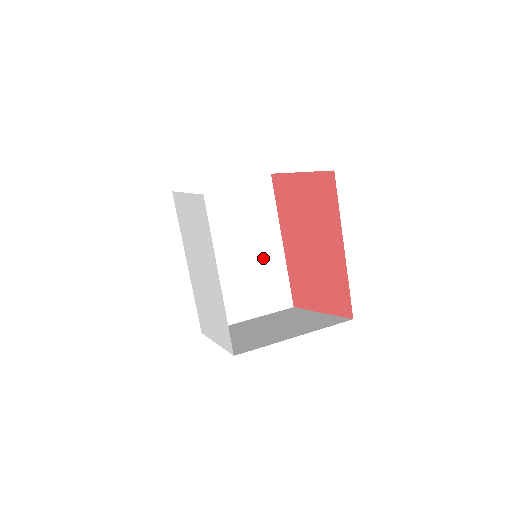
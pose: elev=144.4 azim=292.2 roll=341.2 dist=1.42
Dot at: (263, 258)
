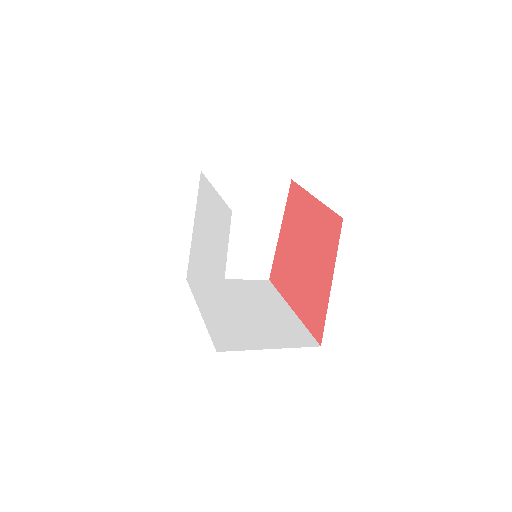
Dot at: (275, 315)
